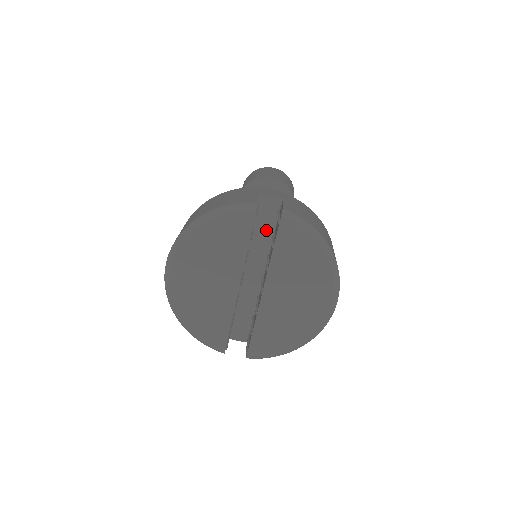
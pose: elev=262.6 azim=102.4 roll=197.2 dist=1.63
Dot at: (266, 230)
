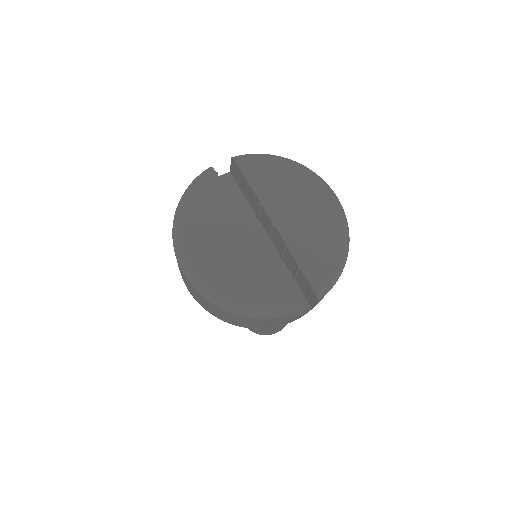
Dot at: (238, 201)
